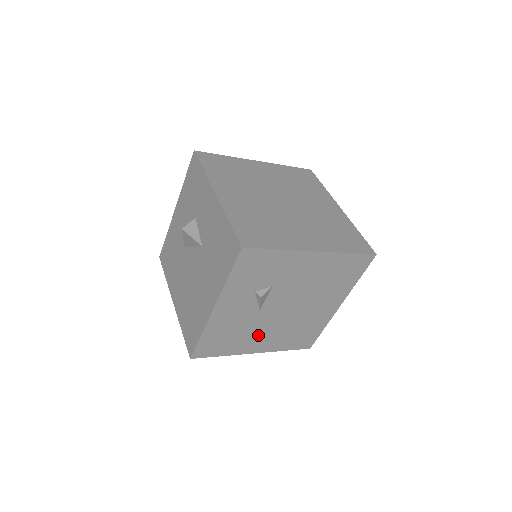
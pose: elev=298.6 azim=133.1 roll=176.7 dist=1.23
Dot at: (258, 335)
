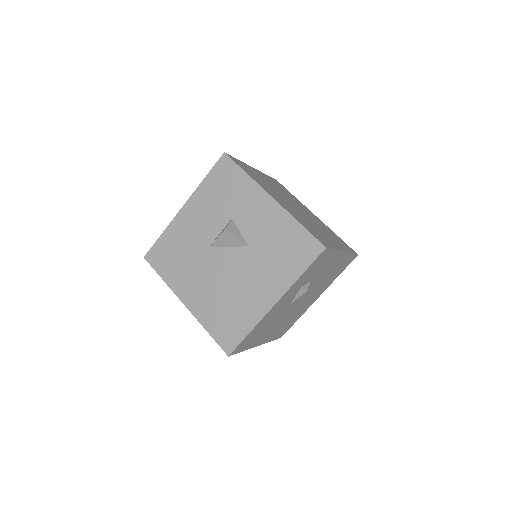
Dot at: (272, 328)
